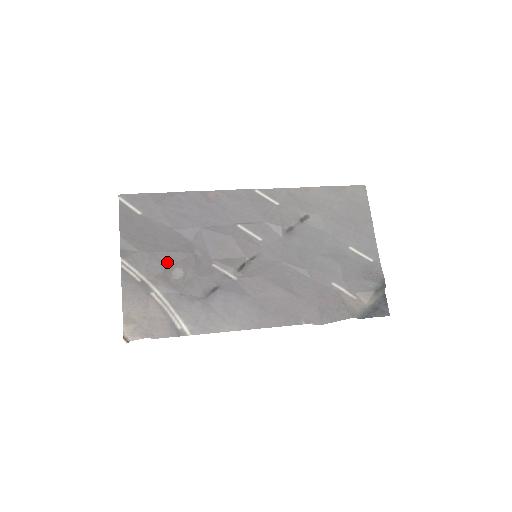
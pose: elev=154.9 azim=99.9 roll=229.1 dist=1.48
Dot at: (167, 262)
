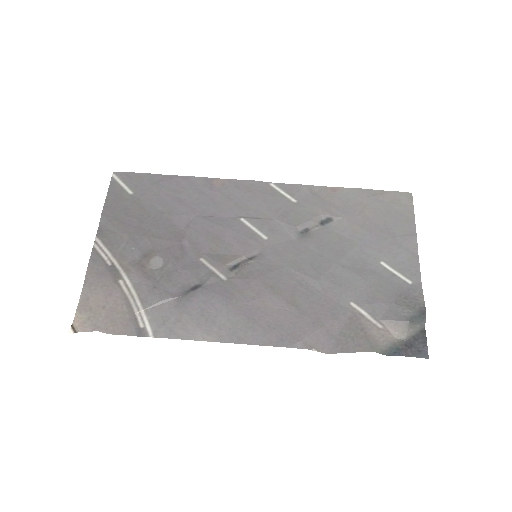
Dot at: (147, 248)
